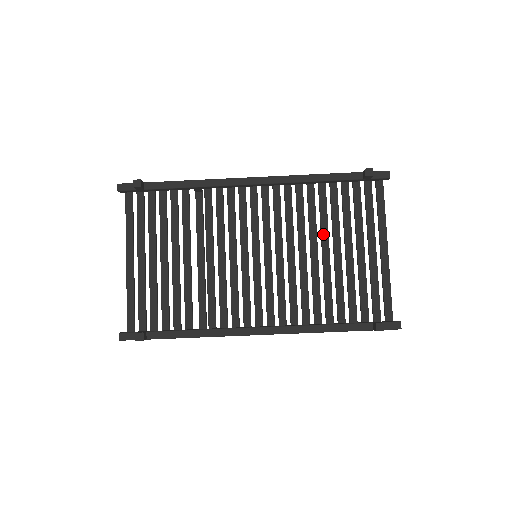
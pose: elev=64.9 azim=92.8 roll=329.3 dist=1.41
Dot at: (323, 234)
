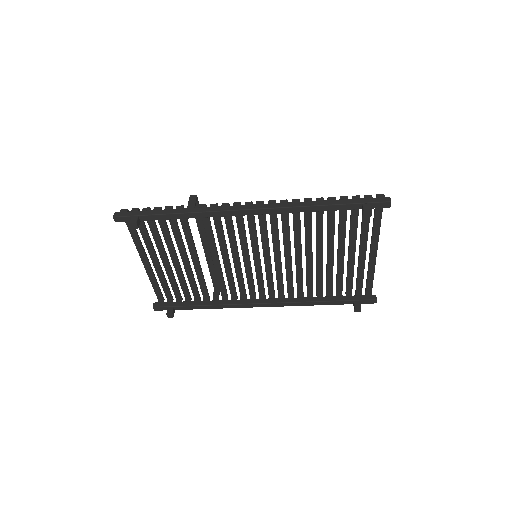
Dot at: (318, 240)
